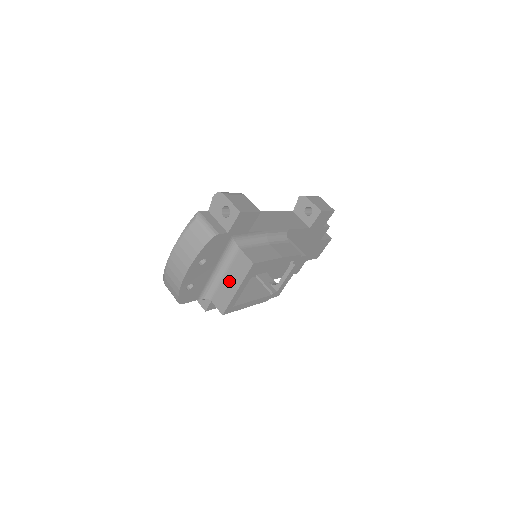
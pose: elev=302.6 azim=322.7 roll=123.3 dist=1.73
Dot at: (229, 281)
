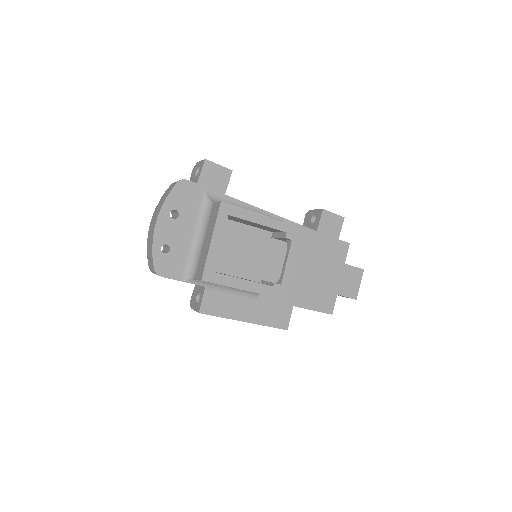
Dot at: (206, 240)
